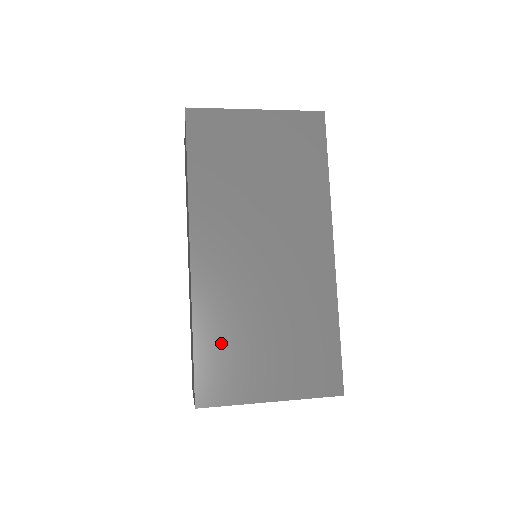
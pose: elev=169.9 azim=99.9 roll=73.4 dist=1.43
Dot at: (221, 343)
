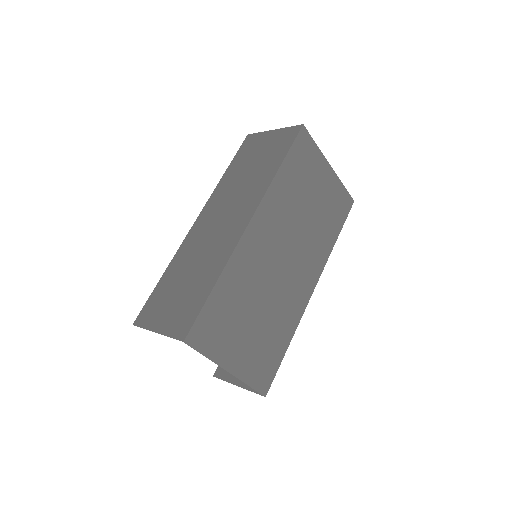
Dot at: (228, 303)
